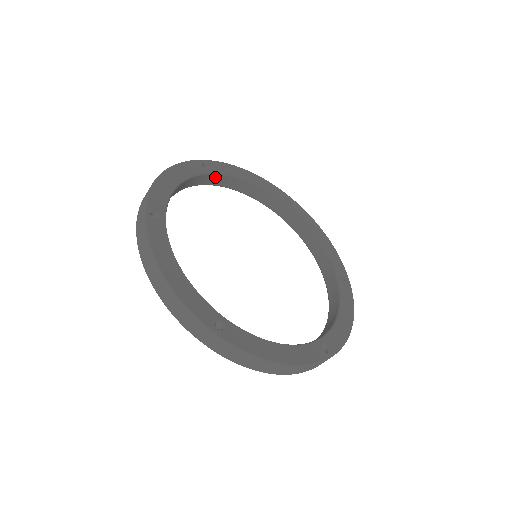
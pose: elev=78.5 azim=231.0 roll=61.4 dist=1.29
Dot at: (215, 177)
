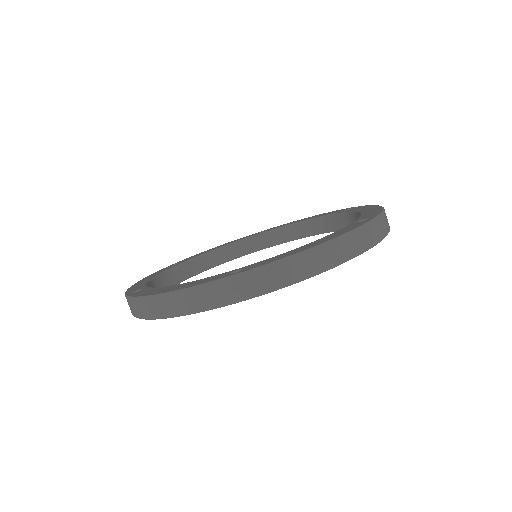
Dot at: (189, 265)
